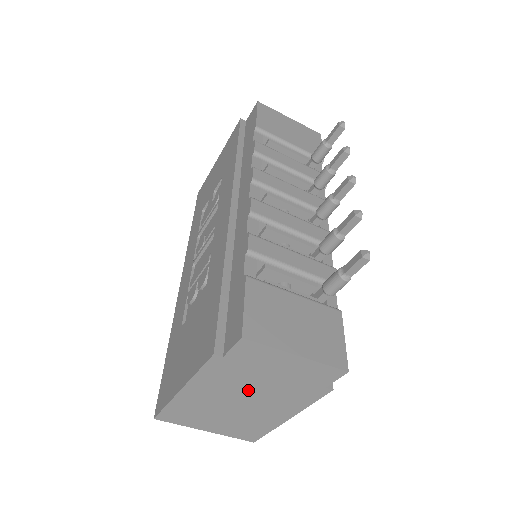
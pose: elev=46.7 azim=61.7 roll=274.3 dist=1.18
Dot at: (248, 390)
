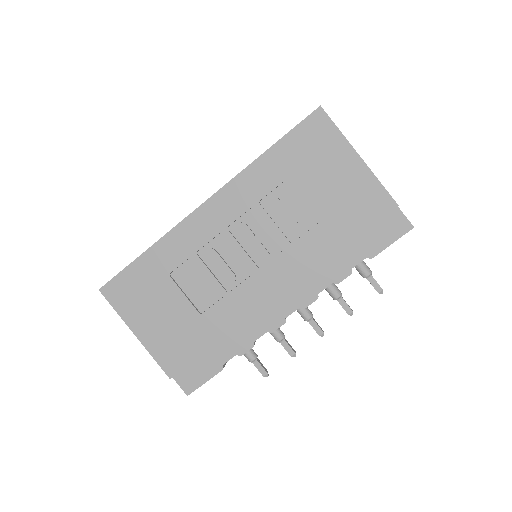
Dot at: occluded
